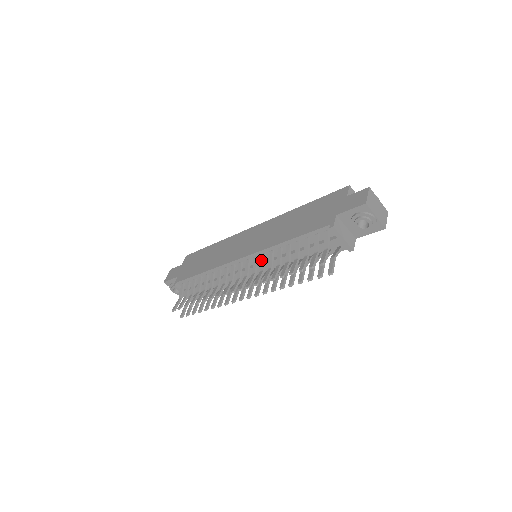
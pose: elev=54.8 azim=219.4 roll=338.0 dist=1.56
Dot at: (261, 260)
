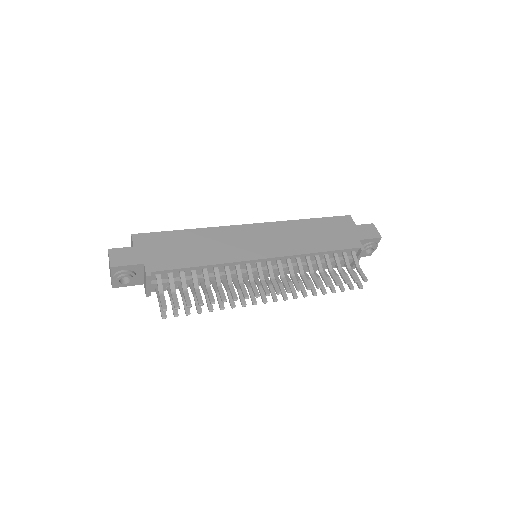
Dot at: (289, 265)
